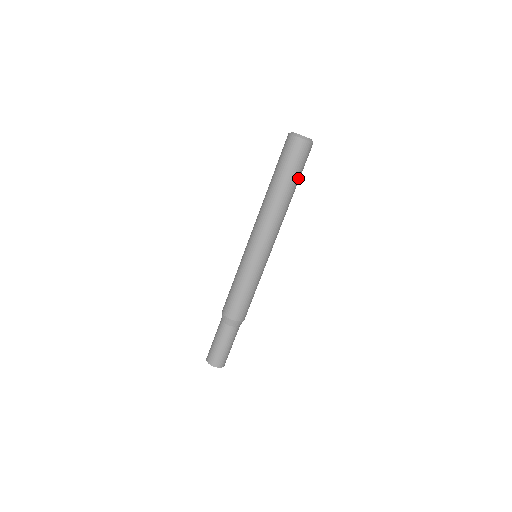
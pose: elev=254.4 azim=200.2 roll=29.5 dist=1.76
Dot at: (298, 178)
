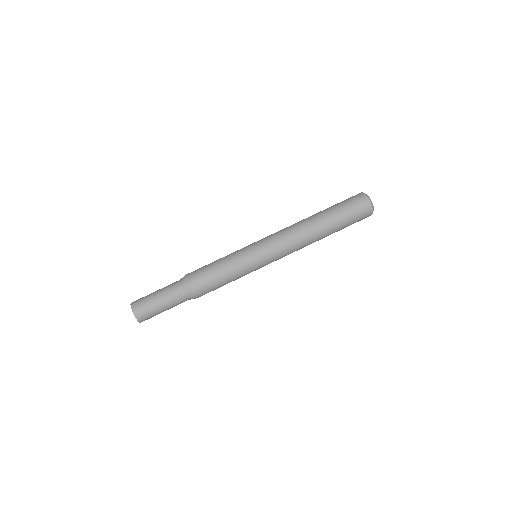
Dot at: (341, 227)
